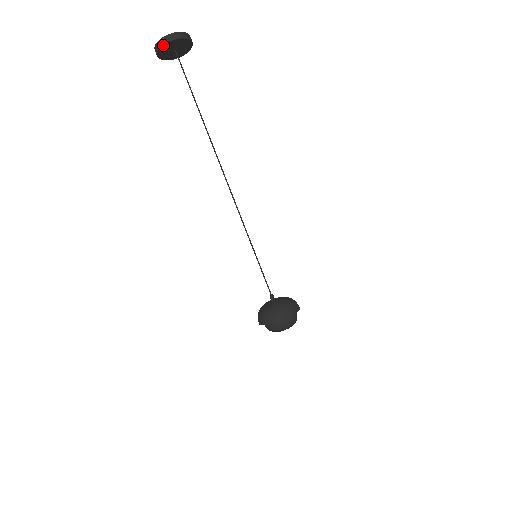
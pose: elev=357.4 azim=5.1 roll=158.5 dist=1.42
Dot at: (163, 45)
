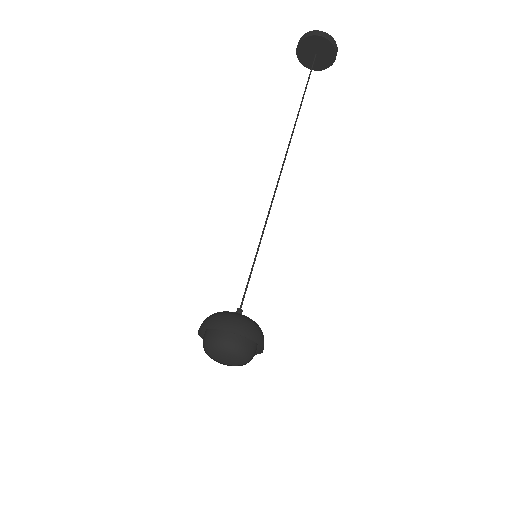
Dot at: (306, 37)
